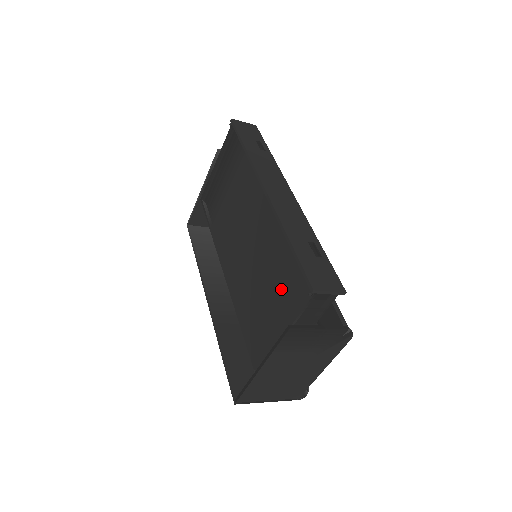
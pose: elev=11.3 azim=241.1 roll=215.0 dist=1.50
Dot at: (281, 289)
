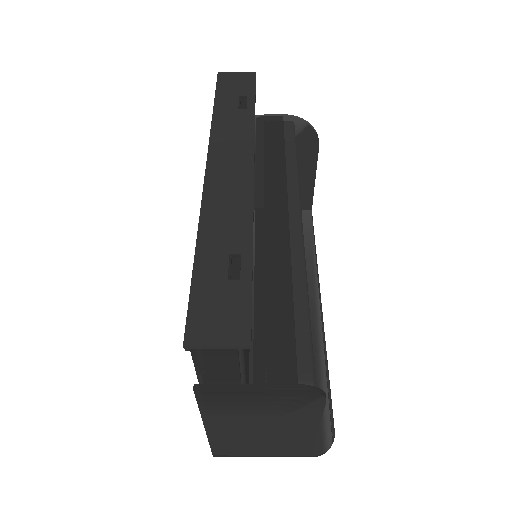
Dot at: occluded
